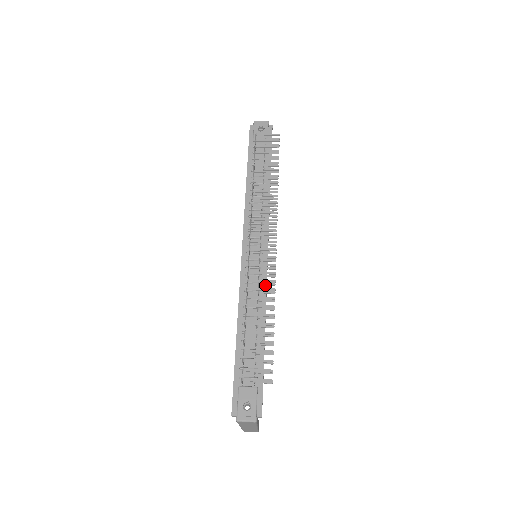
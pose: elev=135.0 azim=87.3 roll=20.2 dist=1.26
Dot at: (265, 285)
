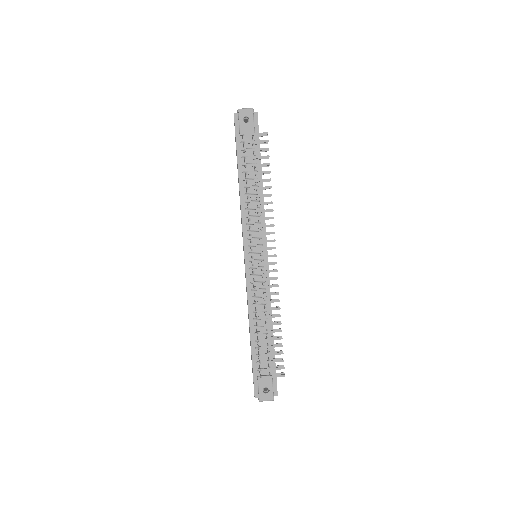
Dot at: (269, 290)
